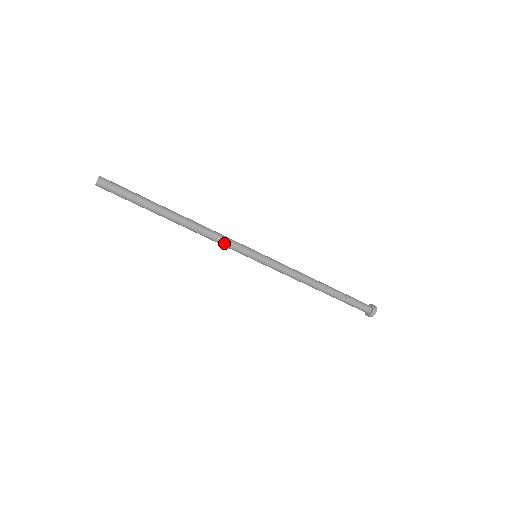
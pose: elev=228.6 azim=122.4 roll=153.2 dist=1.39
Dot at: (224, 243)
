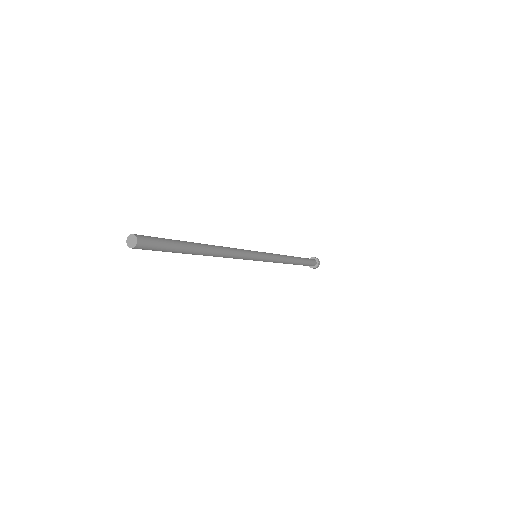
Dot at: (240, 256)
